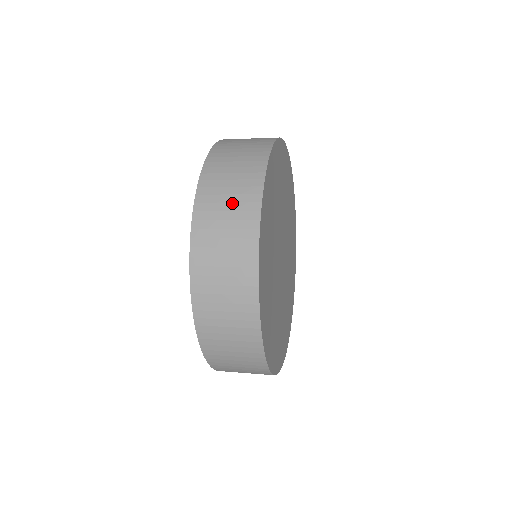
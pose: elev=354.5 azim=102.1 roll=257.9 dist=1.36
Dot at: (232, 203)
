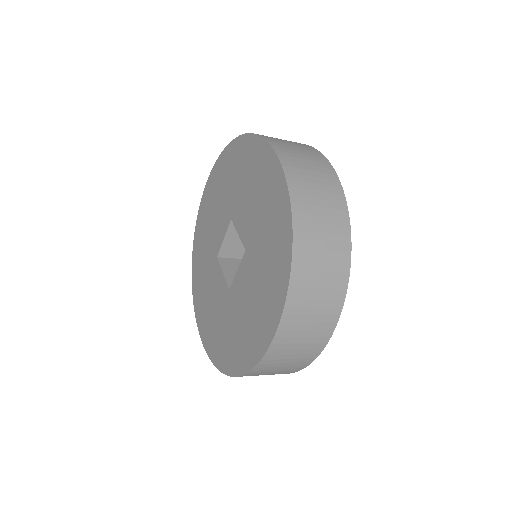
Dot at: (325, 208)
